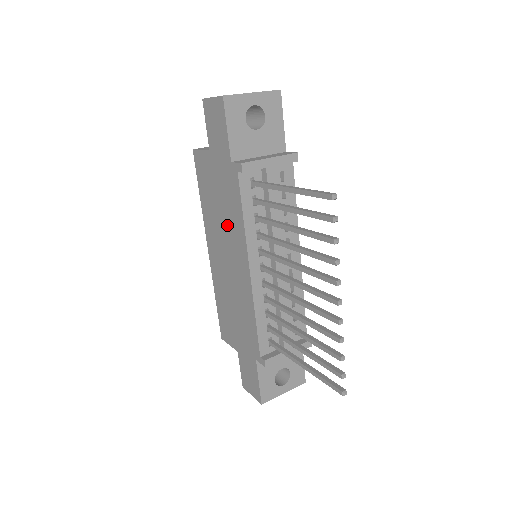
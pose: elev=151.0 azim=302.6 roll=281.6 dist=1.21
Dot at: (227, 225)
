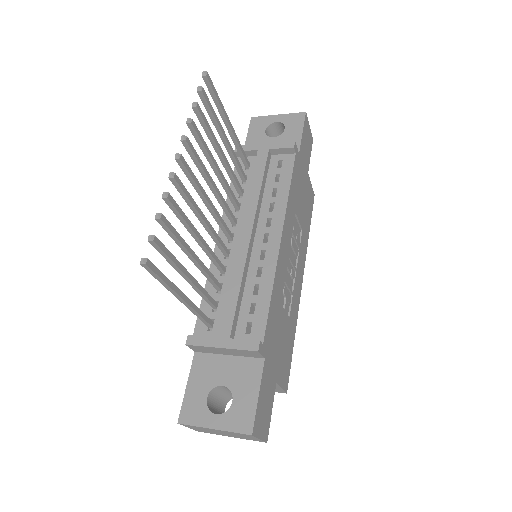
Dot at: occluded
